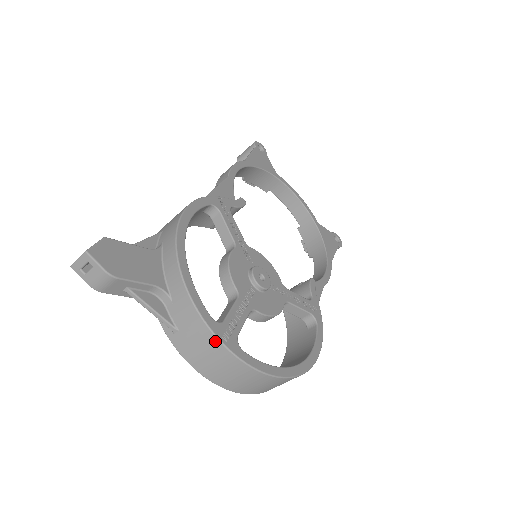
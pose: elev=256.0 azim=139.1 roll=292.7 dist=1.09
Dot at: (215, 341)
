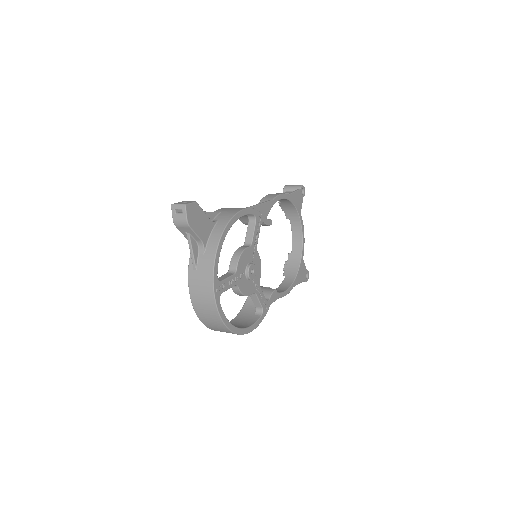
Dot at: (211, 288)
